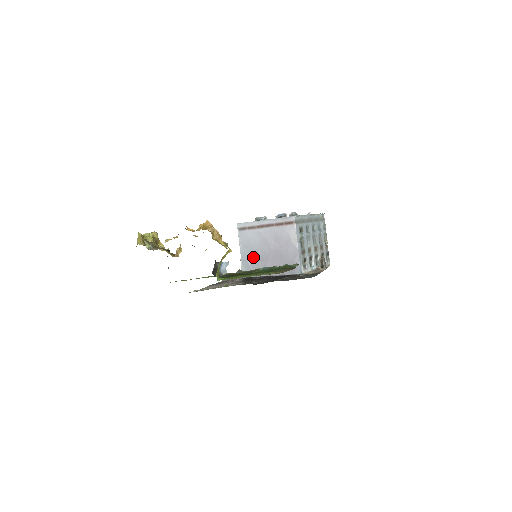
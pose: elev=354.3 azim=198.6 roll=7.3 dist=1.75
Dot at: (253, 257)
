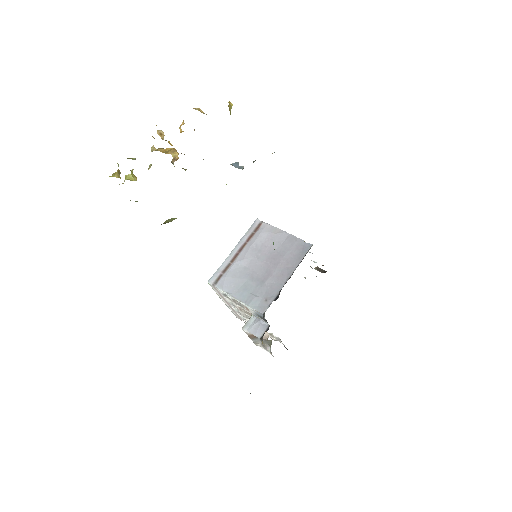
Dot at: (254, 286)
